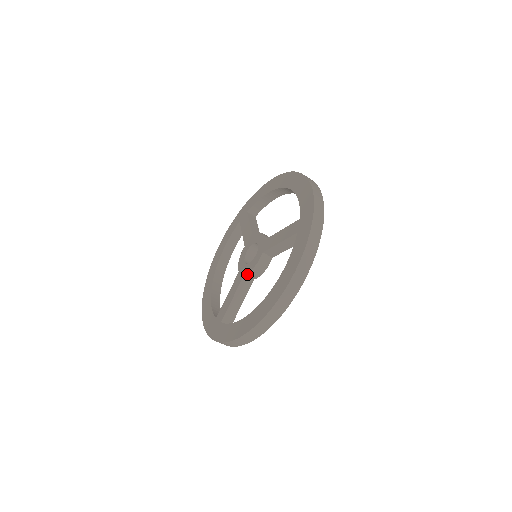
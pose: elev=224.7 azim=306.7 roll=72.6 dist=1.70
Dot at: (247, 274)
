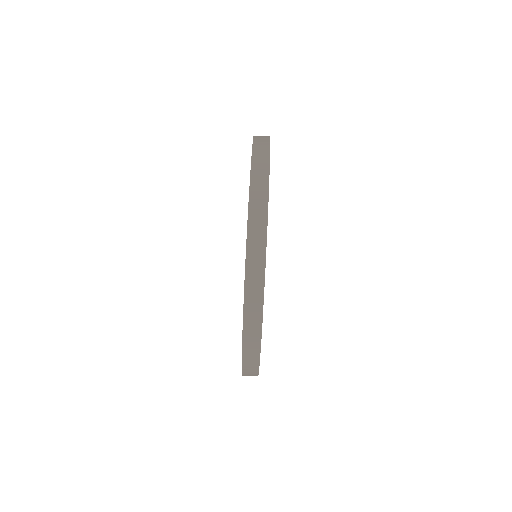
Dot at: occluded
